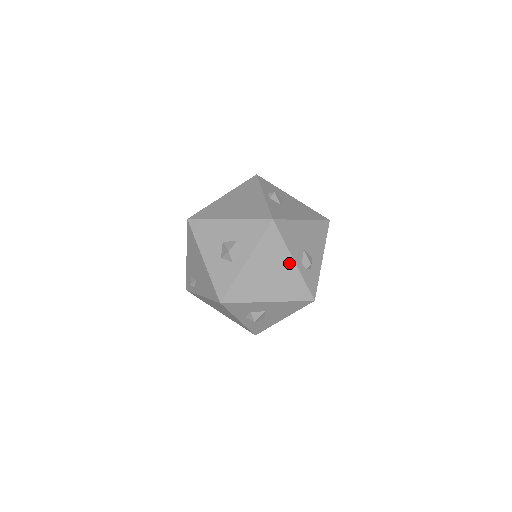
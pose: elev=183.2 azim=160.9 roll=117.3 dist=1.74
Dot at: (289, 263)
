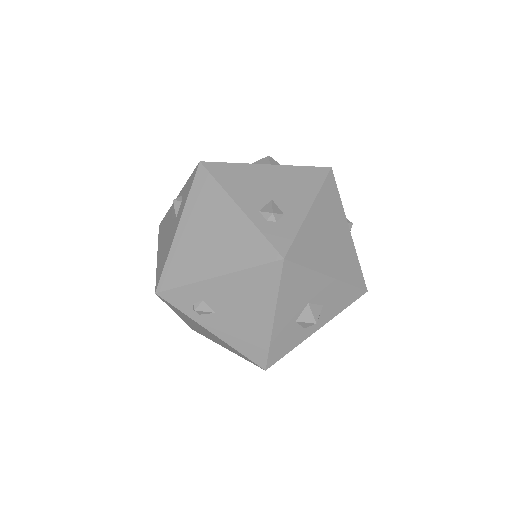
Dot at: occluded
